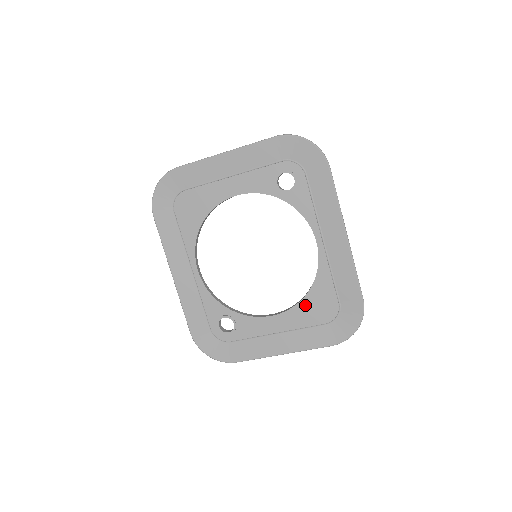
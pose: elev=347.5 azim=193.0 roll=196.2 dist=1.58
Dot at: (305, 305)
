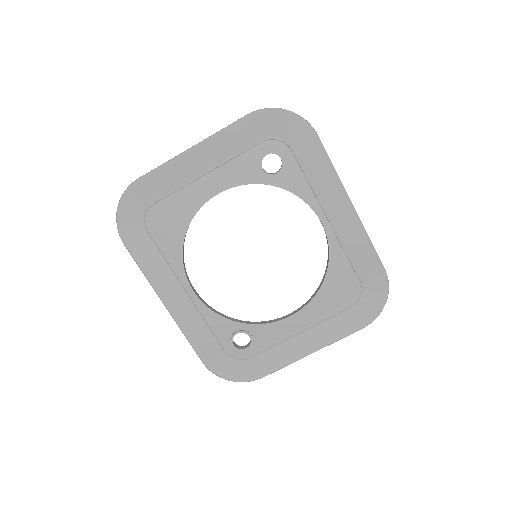
Dot at: (324, 294)
